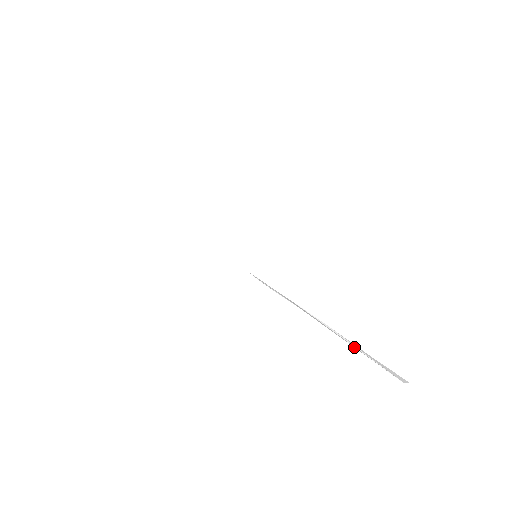
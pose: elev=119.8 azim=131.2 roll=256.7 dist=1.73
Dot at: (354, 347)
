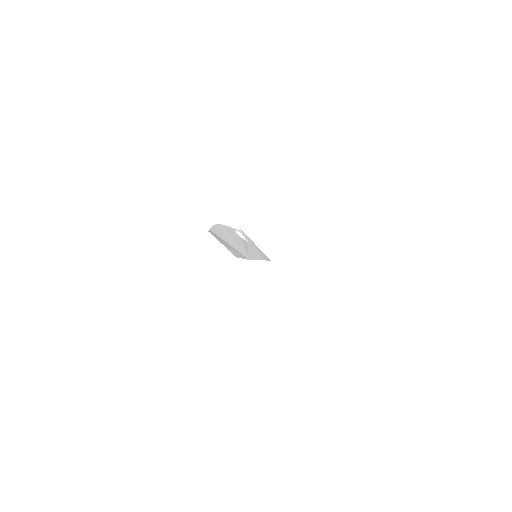
Dot at: occluded
